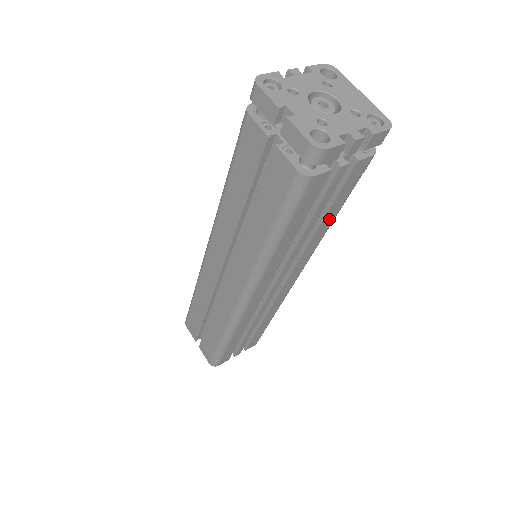
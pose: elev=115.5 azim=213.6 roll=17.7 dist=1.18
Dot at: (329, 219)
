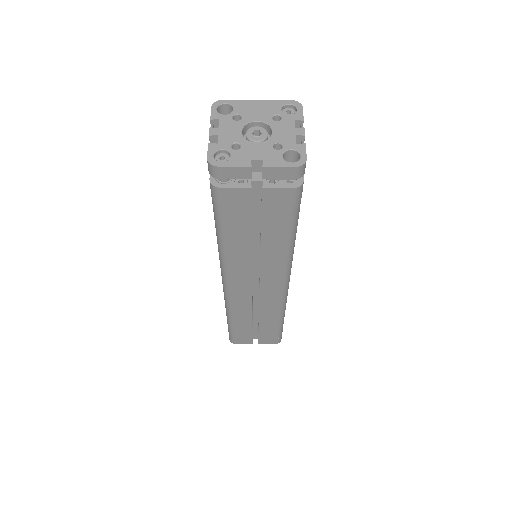
Dot at: occluded
